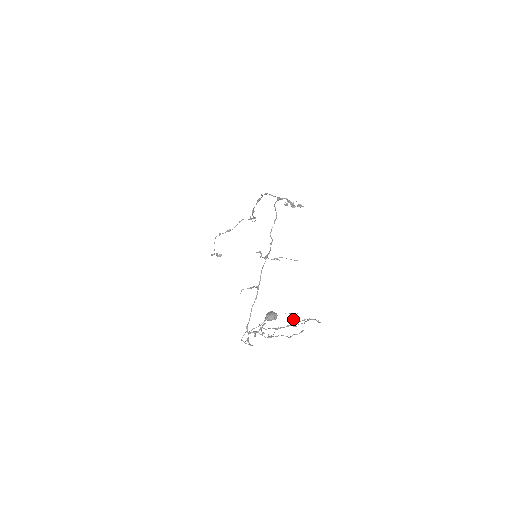
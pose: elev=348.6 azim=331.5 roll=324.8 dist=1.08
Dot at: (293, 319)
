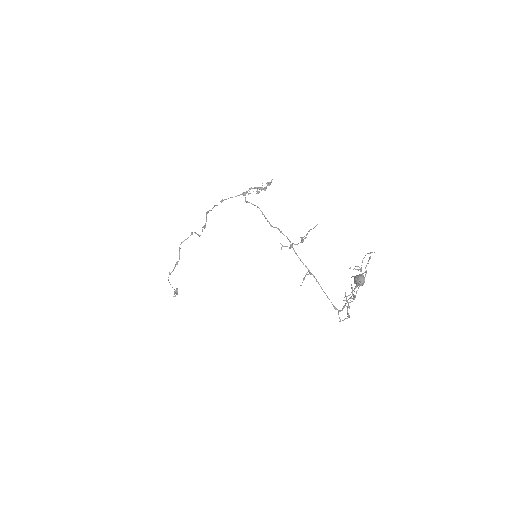
Dot at: (361, 268)
